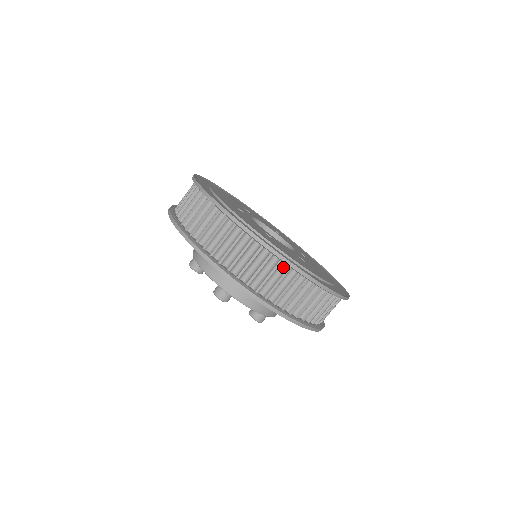
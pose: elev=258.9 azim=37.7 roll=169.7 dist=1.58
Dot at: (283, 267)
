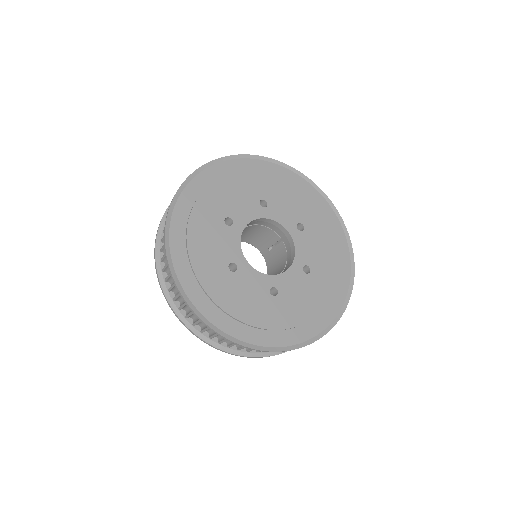
Dot at: occluded
